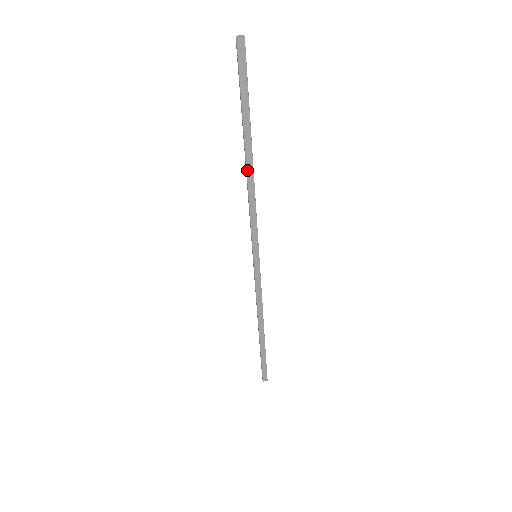
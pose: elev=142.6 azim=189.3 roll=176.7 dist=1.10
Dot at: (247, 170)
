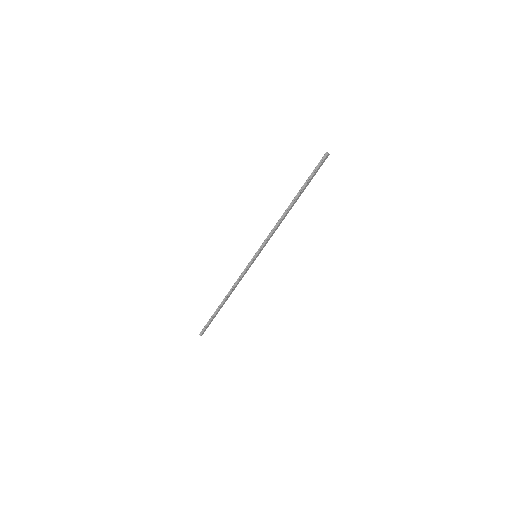
Dot at: (288, 211)
